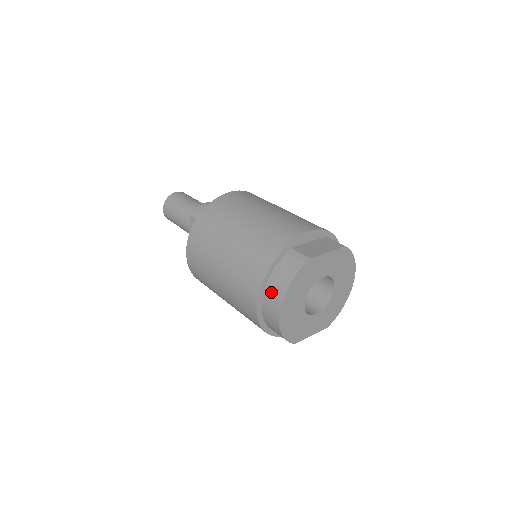
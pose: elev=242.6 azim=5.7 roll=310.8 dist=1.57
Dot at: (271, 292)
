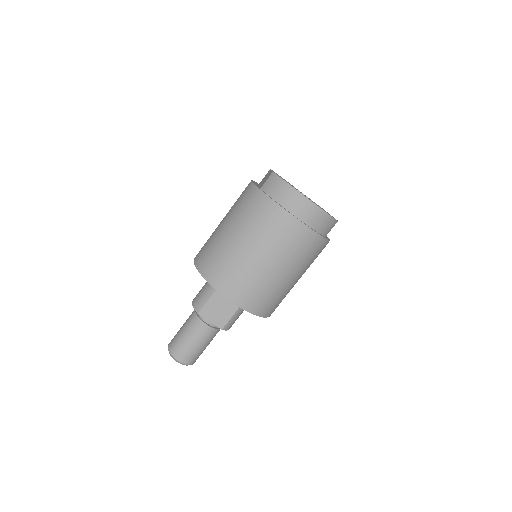
Dot at: (291, 204)
